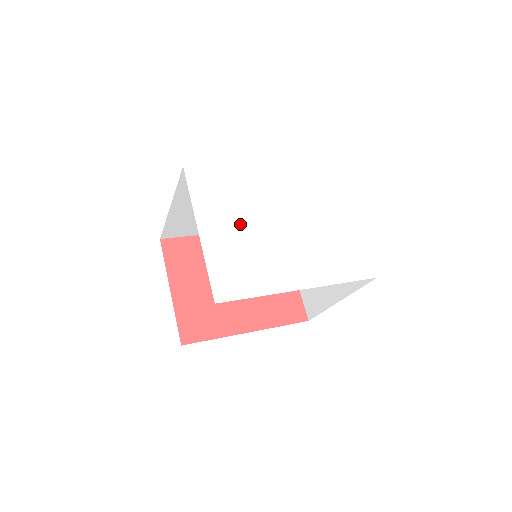
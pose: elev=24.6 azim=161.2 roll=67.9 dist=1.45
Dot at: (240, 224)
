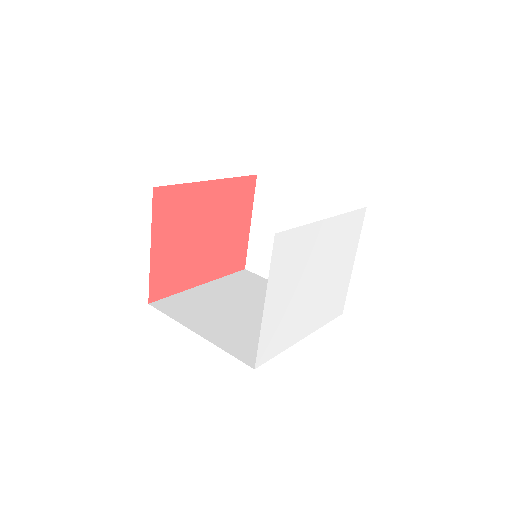
Dot at: (291, 290)
